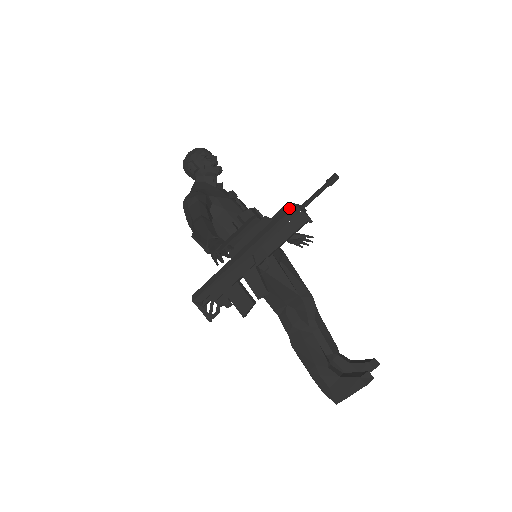
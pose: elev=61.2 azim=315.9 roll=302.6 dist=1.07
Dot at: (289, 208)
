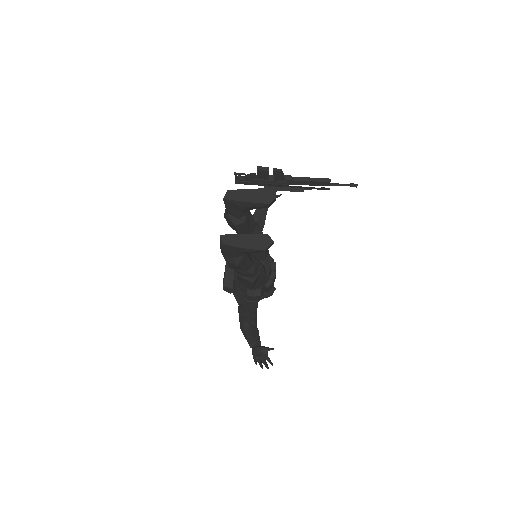
Dot at: occluded
